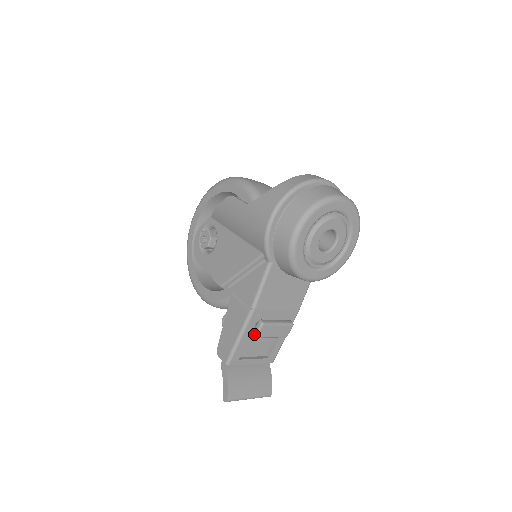
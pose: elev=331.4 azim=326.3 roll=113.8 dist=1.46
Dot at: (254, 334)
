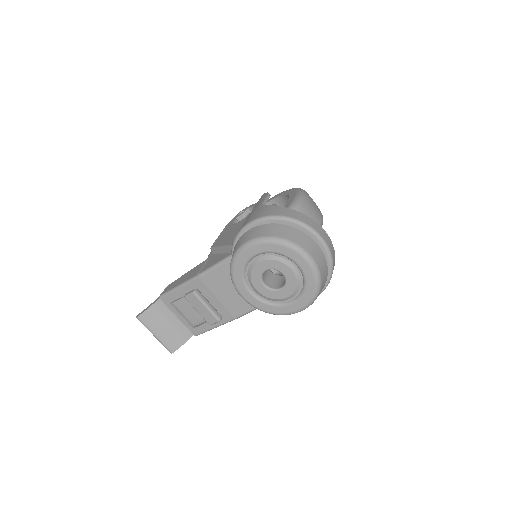
Dot at: (186, 294)
